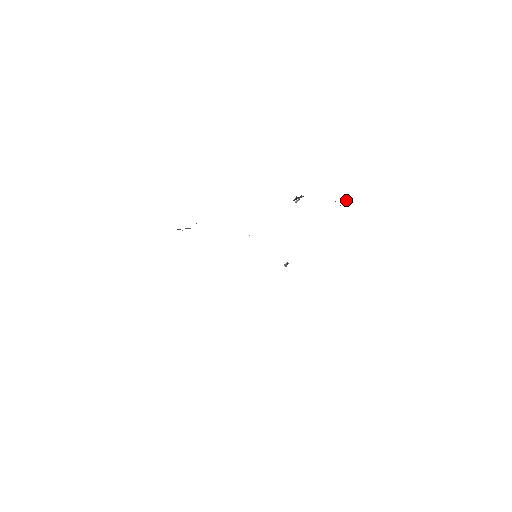
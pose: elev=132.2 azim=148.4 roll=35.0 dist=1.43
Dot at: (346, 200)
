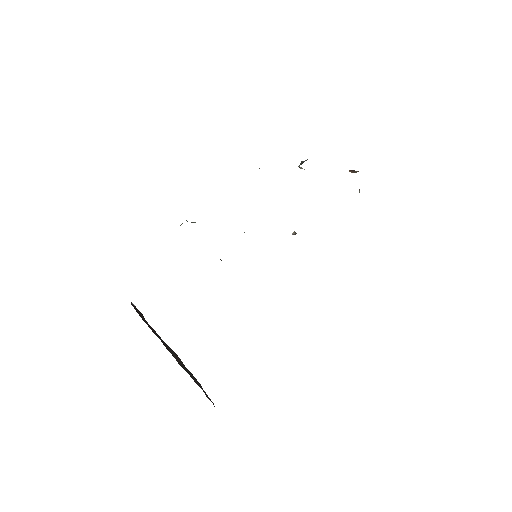
Dot at: occluded
